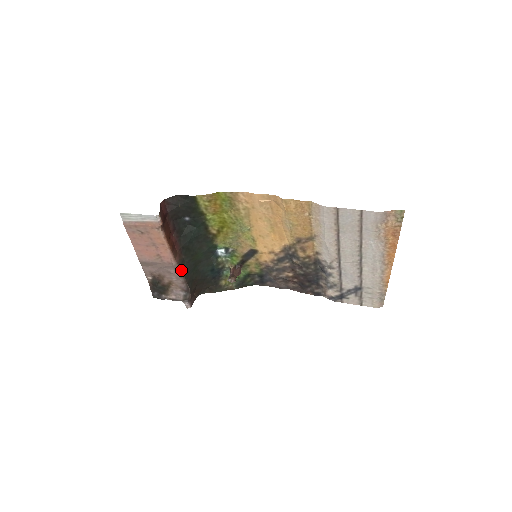
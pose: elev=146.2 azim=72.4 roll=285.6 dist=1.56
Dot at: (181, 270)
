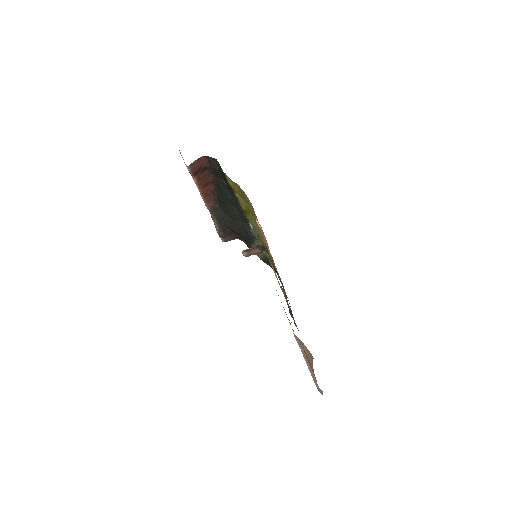
Dot at: (214, 214)
